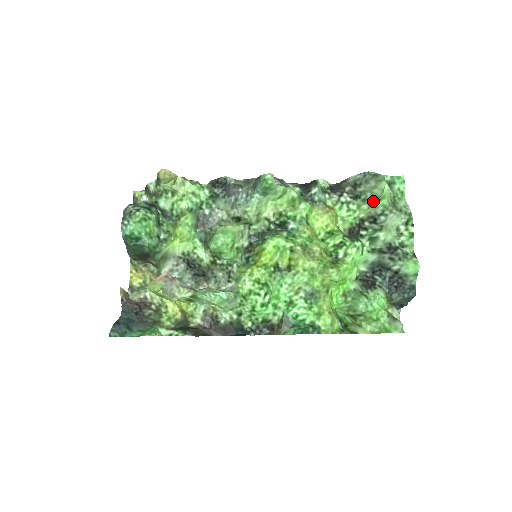
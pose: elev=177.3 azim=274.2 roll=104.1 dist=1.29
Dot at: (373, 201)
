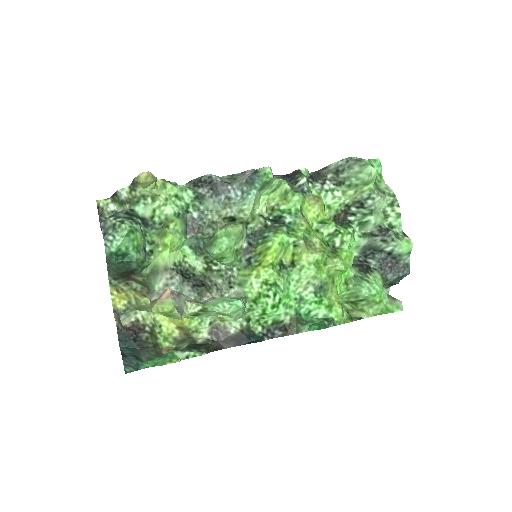
Dot at: (360, 186)
